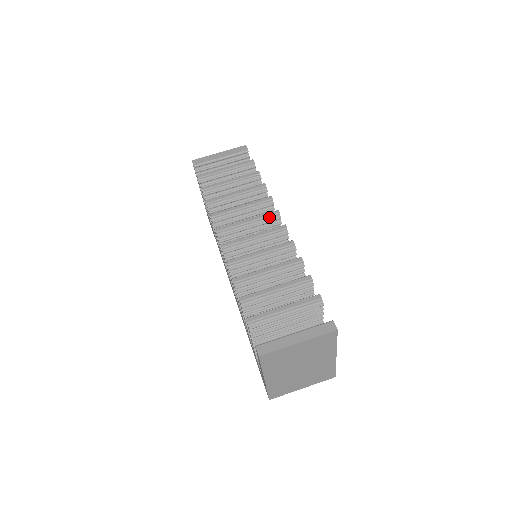
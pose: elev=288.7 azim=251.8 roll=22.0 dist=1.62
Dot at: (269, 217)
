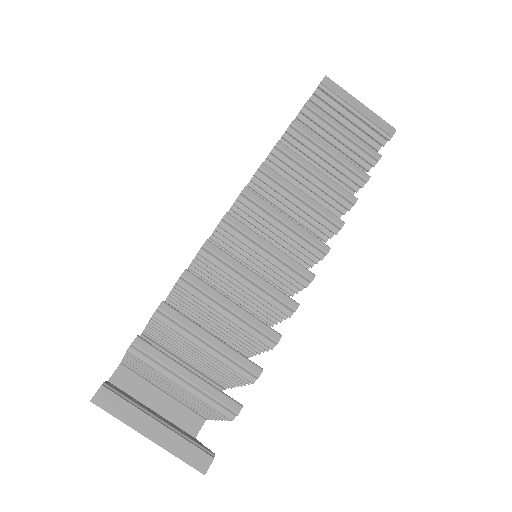
Dot at: (312, 244)
